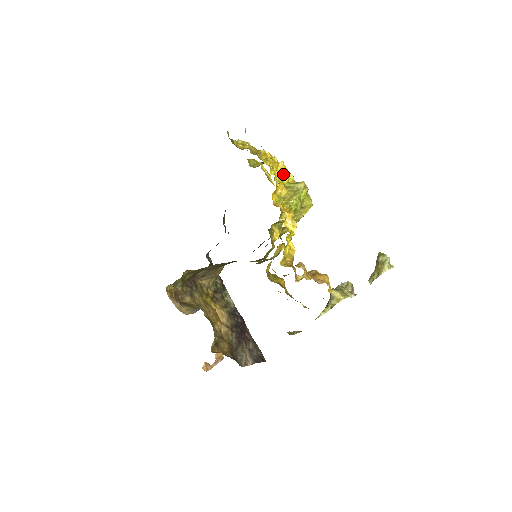
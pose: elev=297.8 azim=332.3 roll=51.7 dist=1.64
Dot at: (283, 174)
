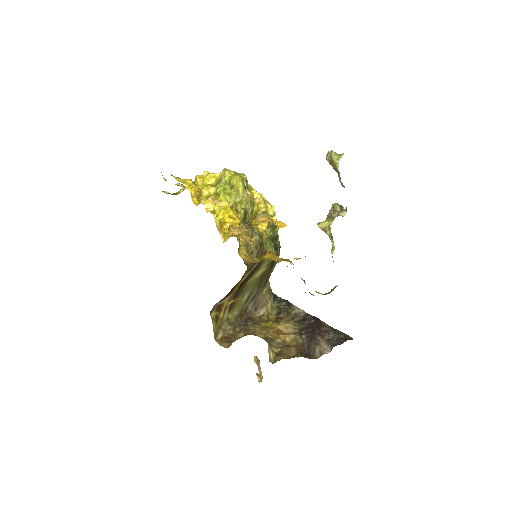
Dot at: (208, 179)
